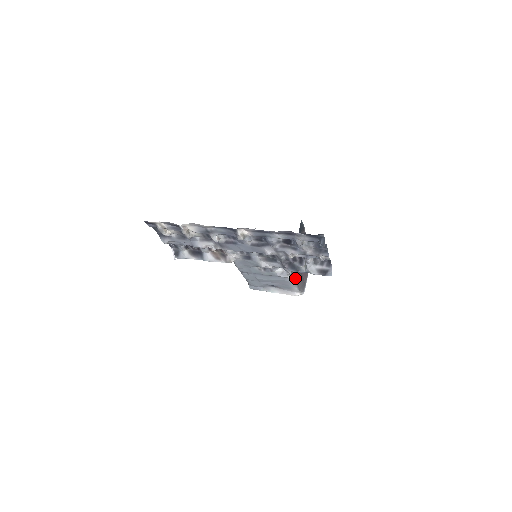
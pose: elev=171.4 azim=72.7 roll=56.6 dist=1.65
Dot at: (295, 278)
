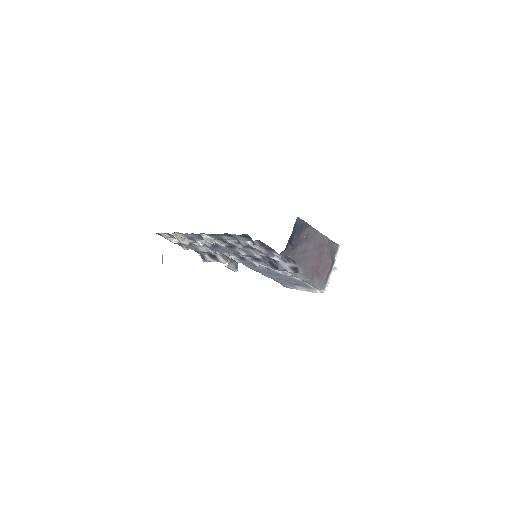
Dot at: (298, 276)
